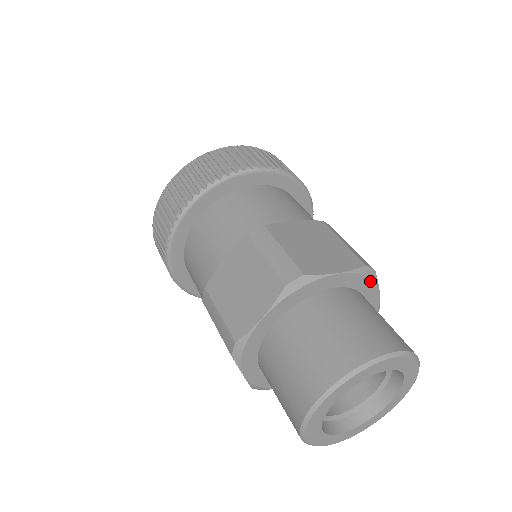
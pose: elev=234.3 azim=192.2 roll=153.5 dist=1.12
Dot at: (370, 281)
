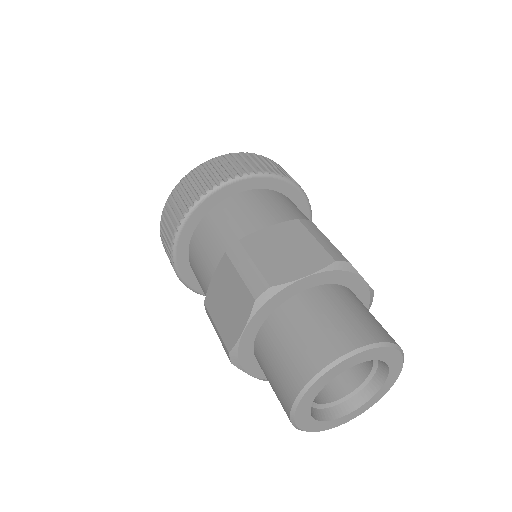
Dot at: (367, 307)
